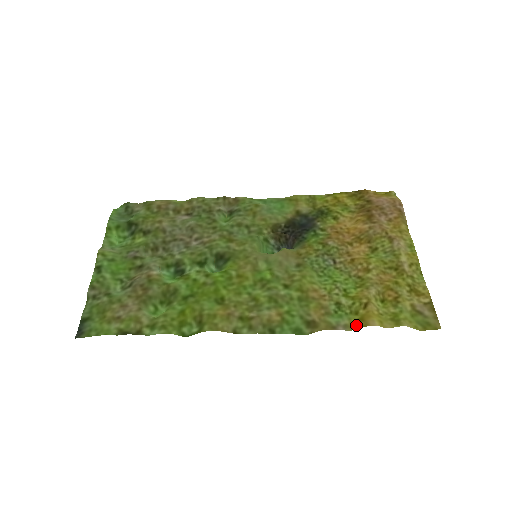
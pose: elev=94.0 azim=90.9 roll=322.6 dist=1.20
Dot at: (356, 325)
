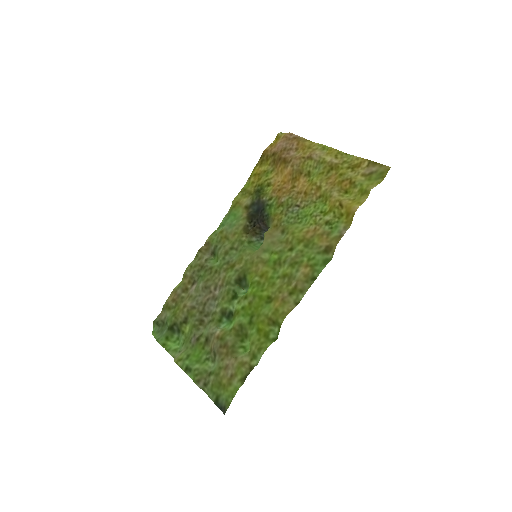
Dot at: (349, 221)
